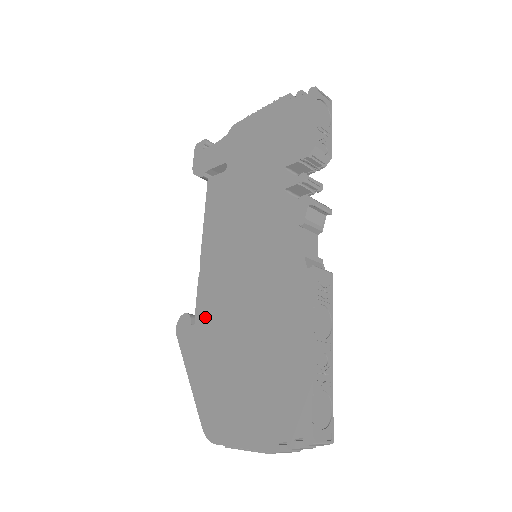
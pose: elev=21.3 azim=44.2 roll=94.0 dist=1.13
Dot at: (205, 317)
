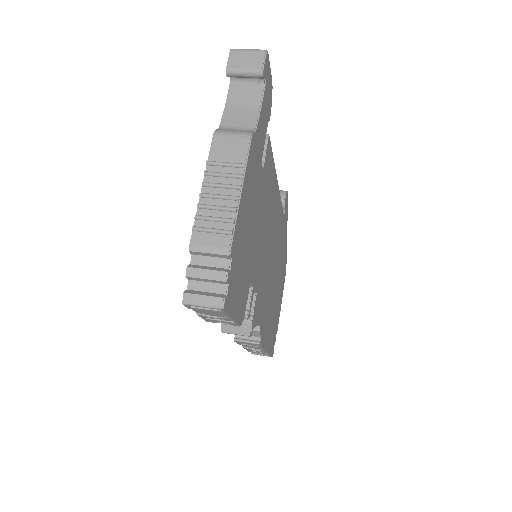
Dot at: occluded
